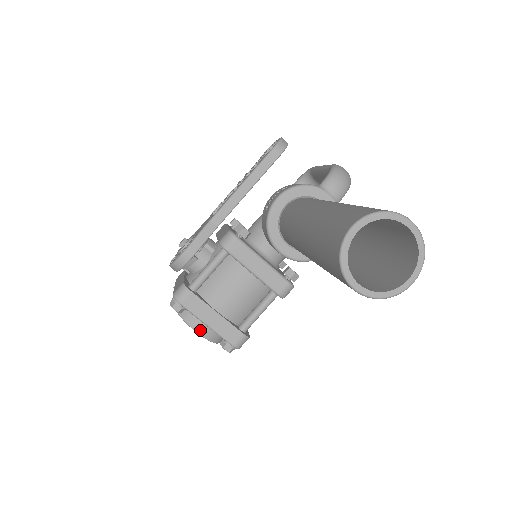
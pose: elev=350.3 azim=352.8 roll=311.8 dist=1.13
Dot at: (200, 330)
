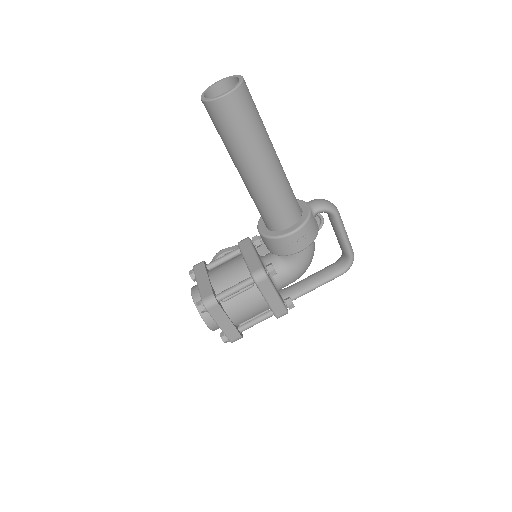
Dot at: (194, 293)
